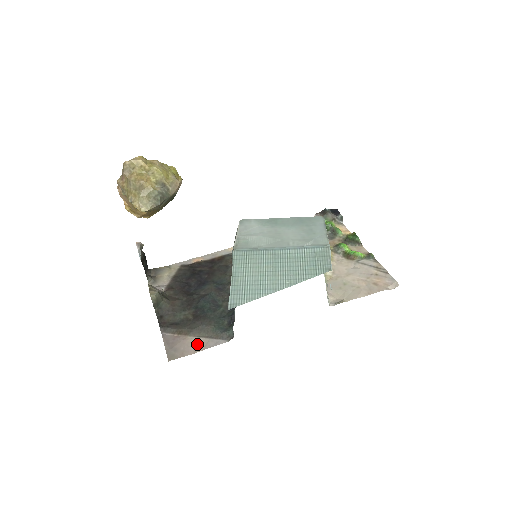
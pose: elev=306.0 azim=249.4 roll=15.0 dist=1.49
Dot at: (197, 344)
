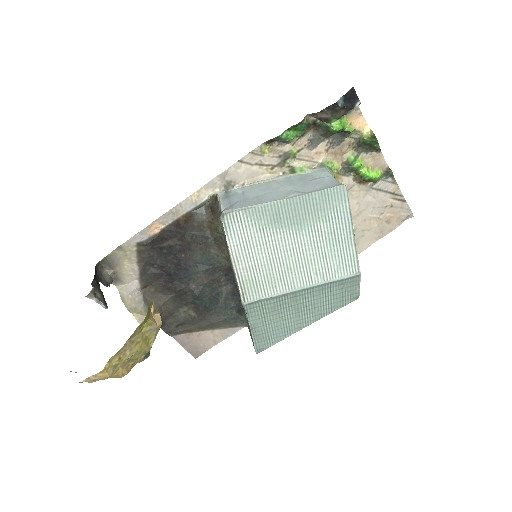
Dot at: (214, 337)
